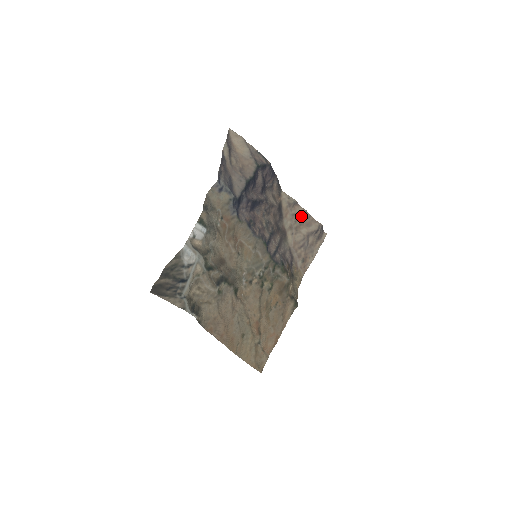
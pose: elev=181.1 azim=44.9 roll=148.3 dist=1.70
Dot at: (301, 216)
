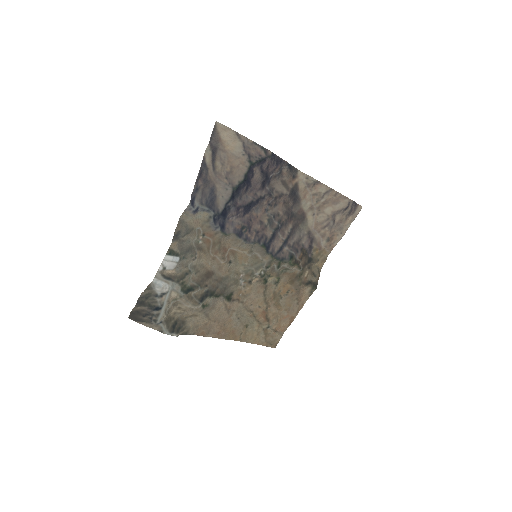
Dot at: (325, 195)
